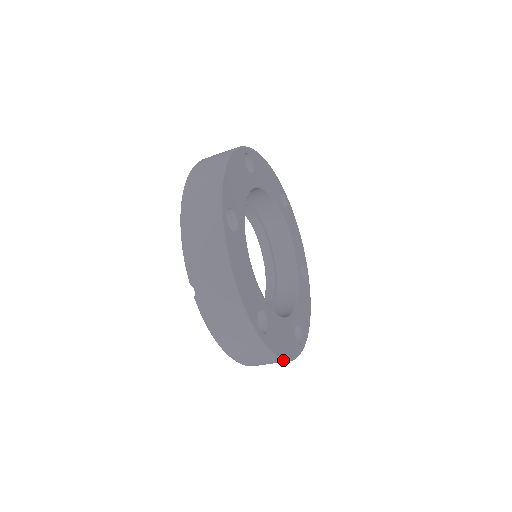
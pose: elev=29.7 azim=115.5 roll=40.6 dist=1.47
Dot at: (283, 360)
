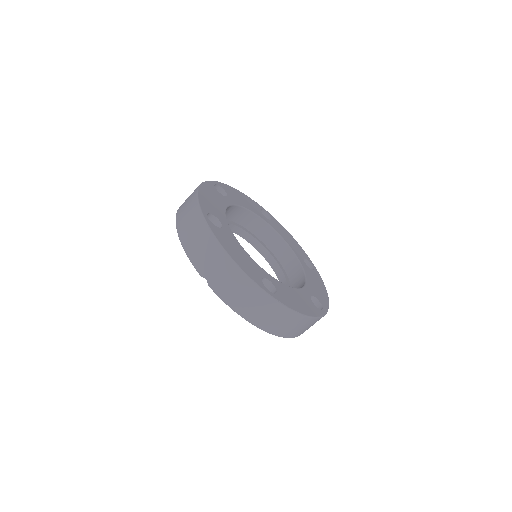
Dot at: (303, 315)
